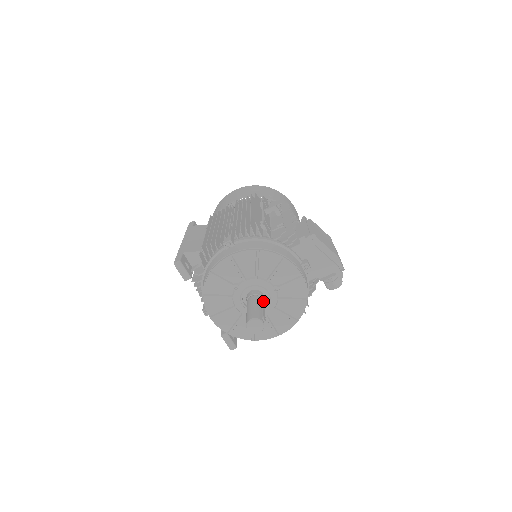
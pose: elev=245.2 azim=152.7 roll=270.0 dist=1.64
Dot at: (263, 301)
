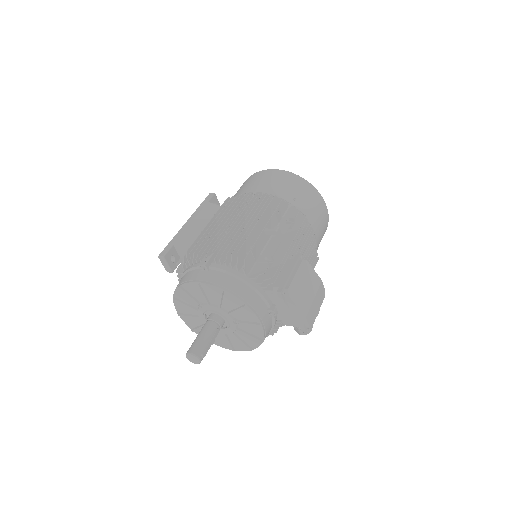
Dot at: (217, 331)
